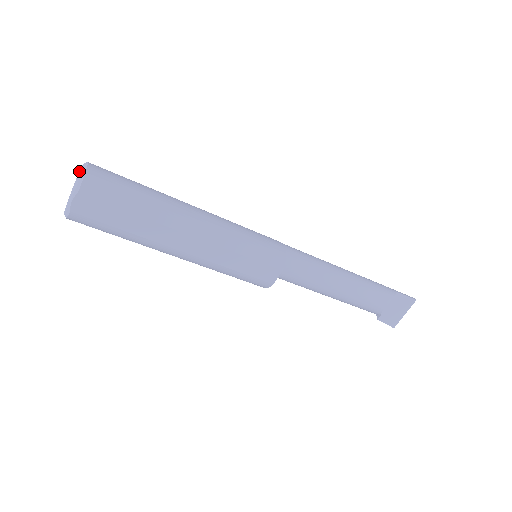
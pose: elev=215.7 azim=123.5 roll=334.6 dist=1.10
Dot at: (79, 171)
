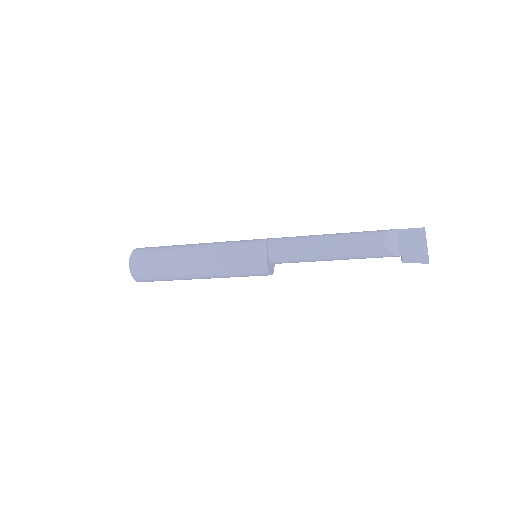
Dot at: occluded
